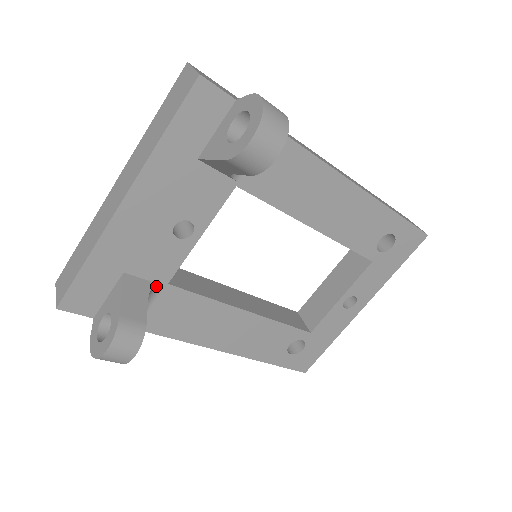
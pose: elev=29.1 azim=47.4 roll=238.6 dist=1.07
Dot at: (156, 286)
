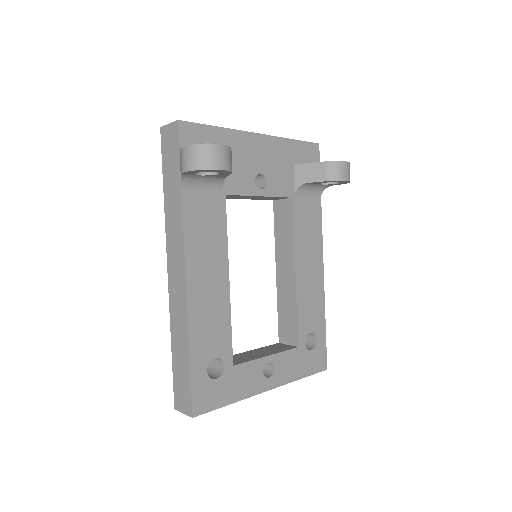
Dot at: (223, 185)
